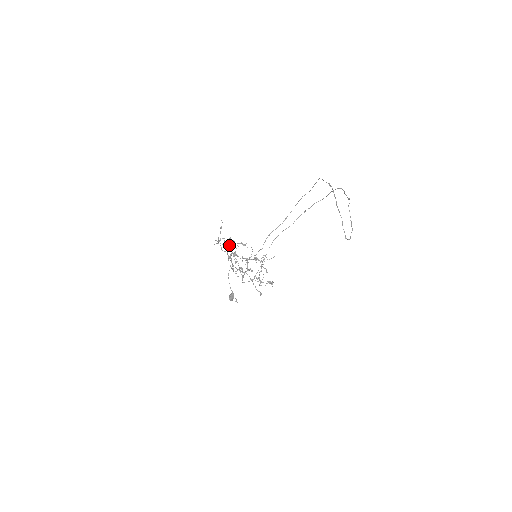
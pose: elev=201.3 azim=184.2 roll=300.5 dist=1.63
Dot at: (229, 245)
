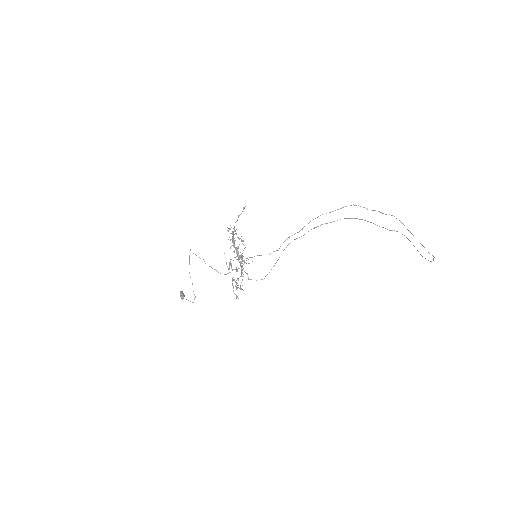
Dot at: occluded
